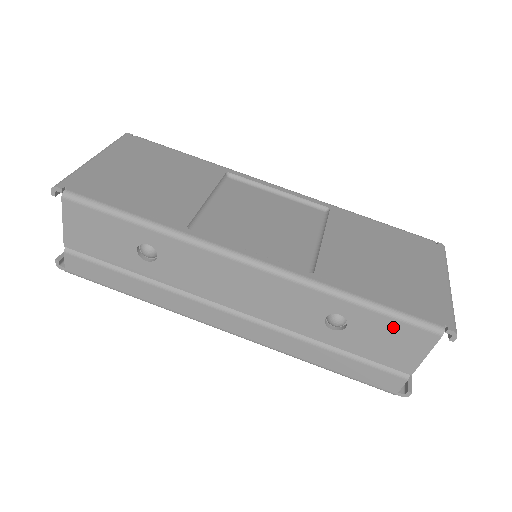
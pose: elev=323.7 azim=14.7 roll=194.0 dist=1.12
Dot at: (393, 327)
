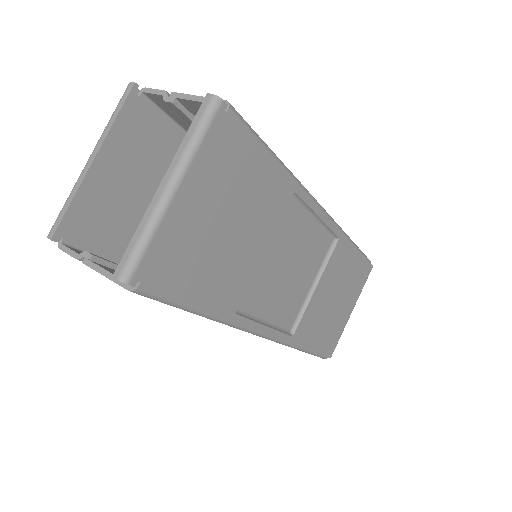
Dot at: occluded
